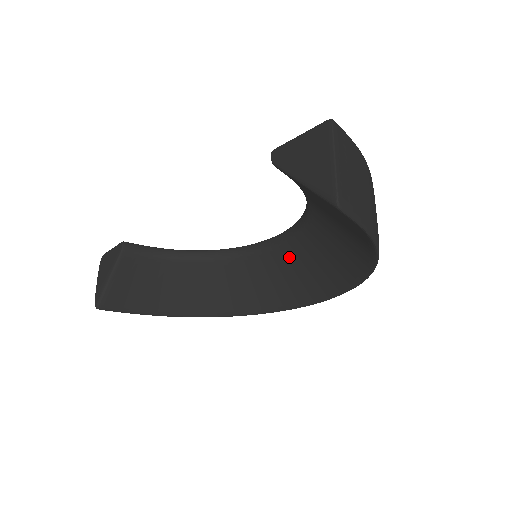
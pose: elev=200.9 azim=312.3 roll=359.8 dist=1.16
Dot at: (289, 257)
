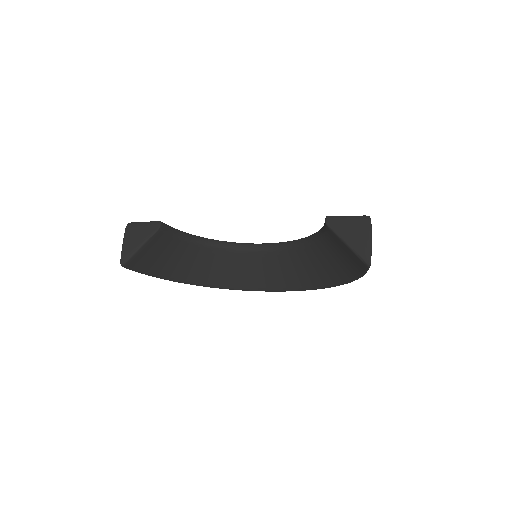
Dot at: (271, 260)
